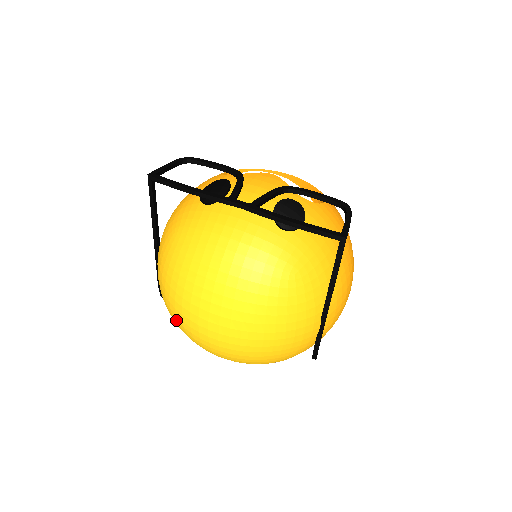
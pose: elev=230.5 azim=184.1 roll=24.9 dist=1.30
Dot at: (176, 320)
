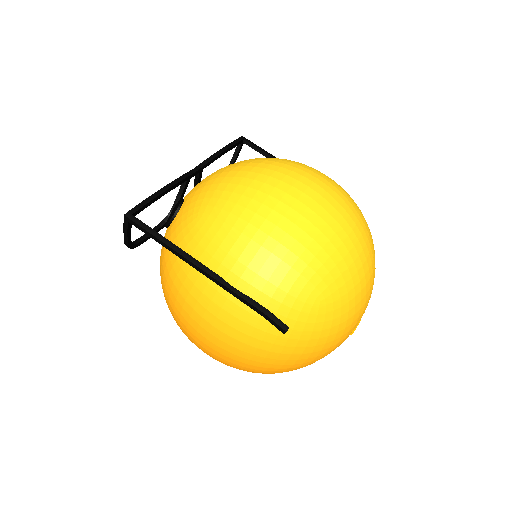
Dot at: (303, 234)
